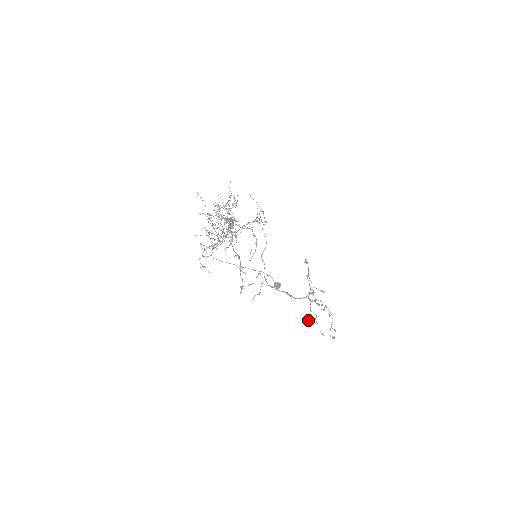
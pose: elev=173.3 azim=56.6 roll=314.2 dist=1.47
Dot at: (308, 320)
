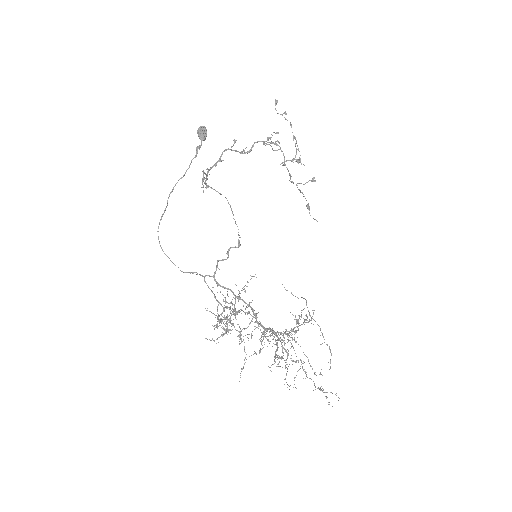
Dot at: (264, 144)
